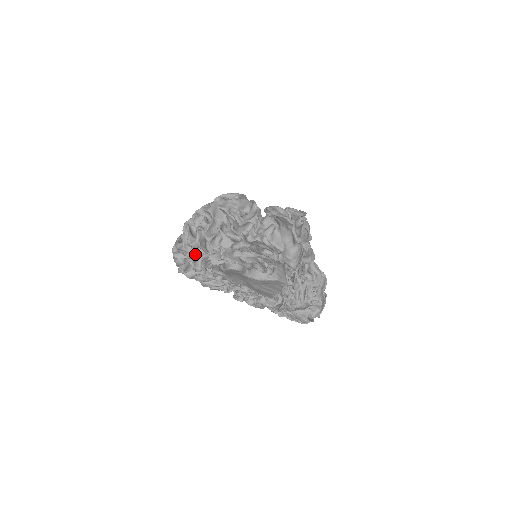
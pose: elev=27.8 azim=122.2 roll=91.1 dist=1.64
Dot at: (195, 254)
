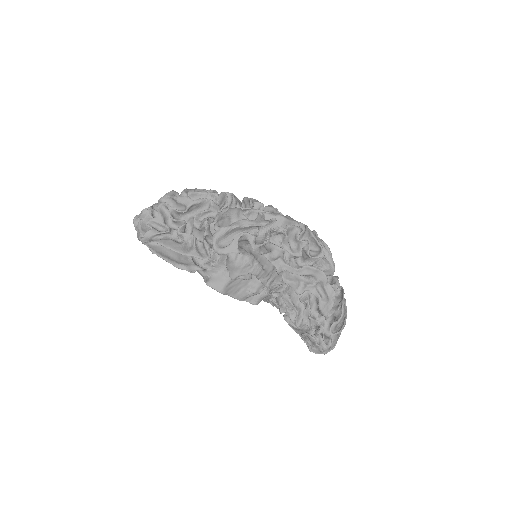
Dot at: occluded
